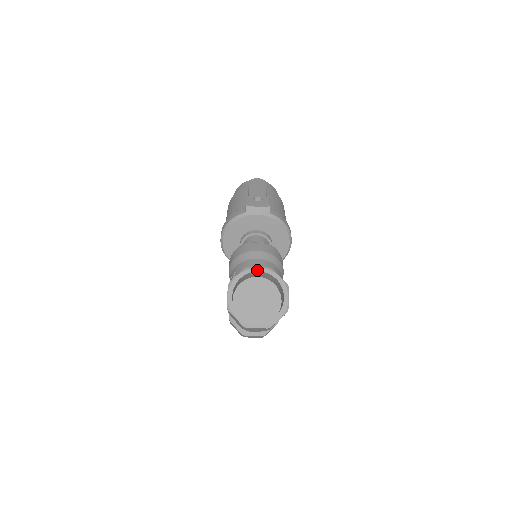
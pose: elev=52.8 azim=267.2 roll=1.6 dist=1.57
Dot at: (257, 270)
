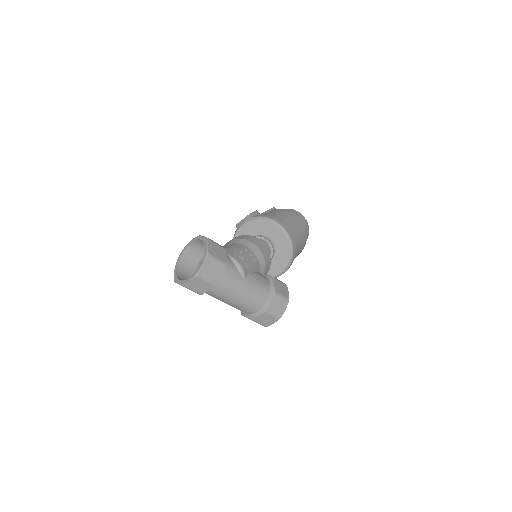
Dot at: (190, 243)
